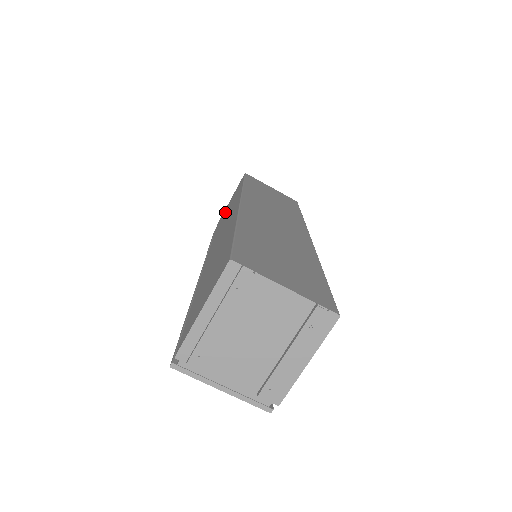
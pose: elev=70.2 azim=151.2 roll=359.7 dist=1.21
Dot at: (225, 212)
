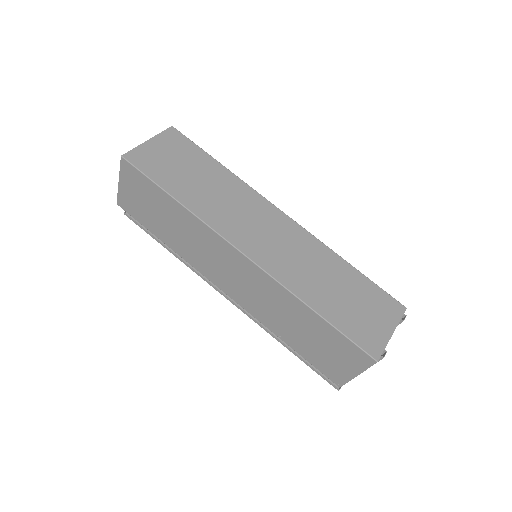
Dot at: (143, 209)
